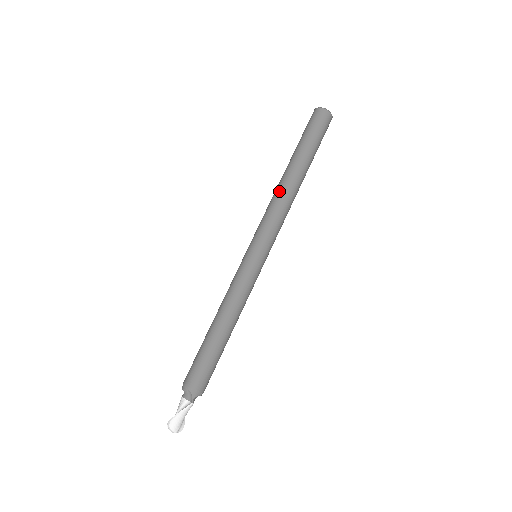
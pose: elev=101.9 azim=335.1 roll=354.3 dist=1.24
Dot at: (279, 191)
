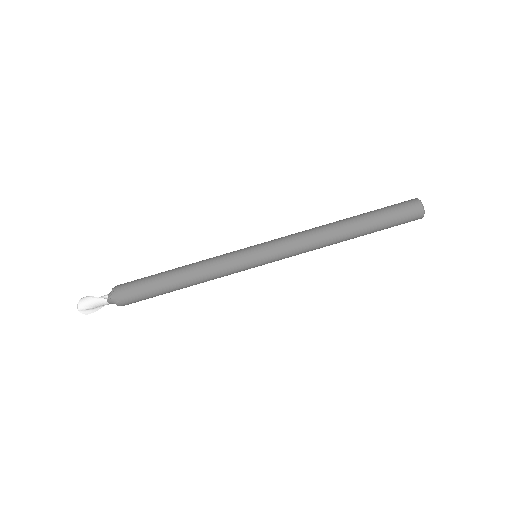
Dot at: (319, 226)
